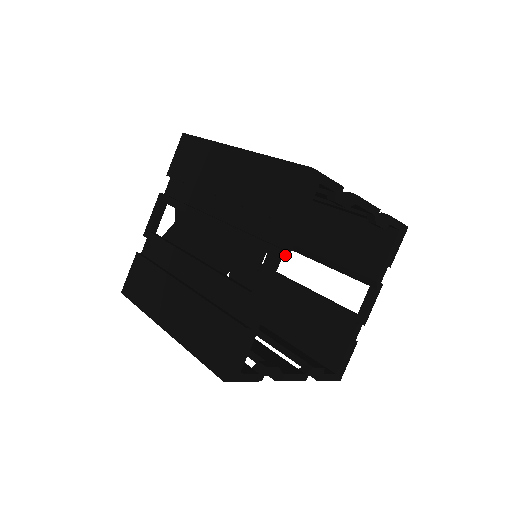
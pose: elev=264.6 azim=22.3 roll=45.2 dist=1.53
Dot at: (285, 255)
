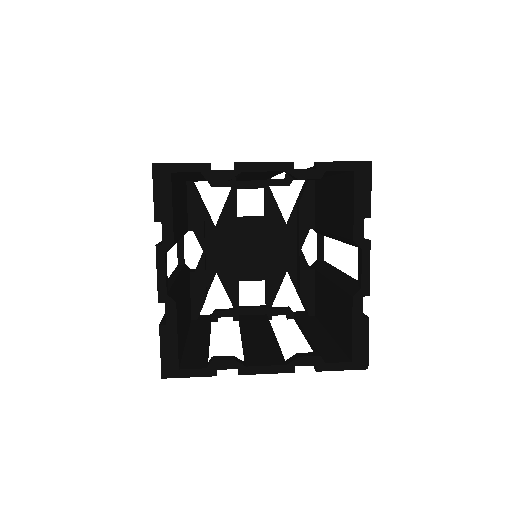
Dot at: (168, 249)
